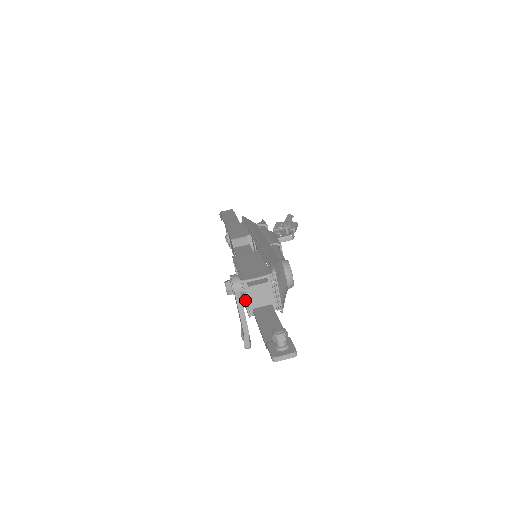
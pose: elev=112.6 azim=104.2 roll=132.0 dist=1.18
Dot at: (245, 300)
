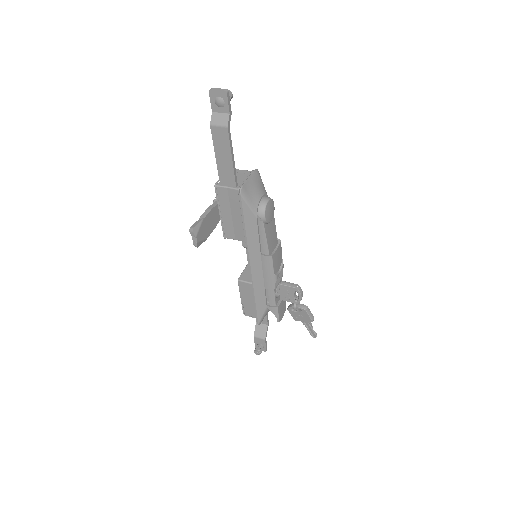
Dot at: occluded
